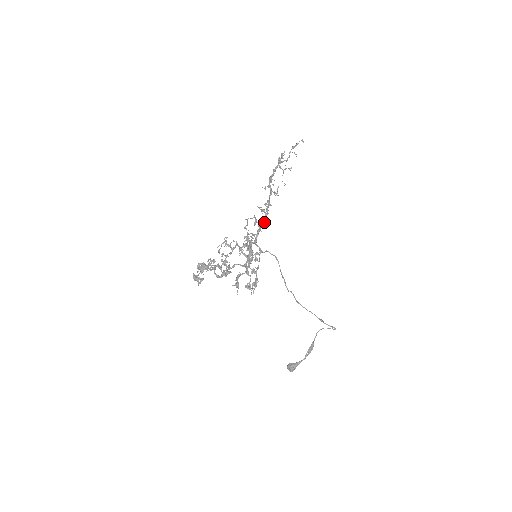
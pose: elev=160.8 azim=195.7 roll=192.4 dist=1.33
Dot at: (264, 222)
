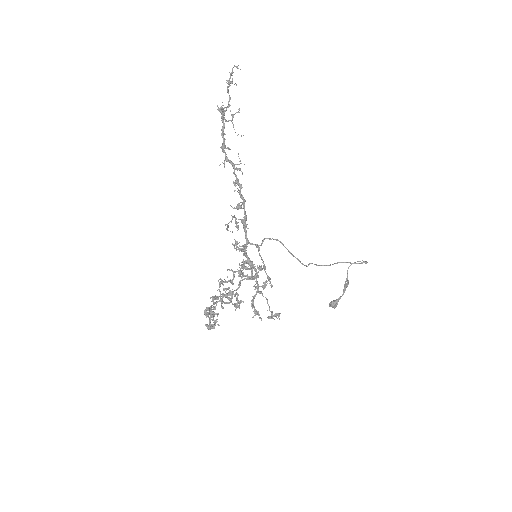
Dot at: (245, 214)
